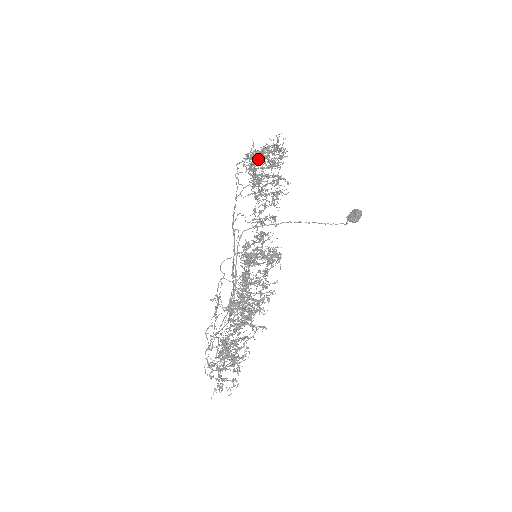
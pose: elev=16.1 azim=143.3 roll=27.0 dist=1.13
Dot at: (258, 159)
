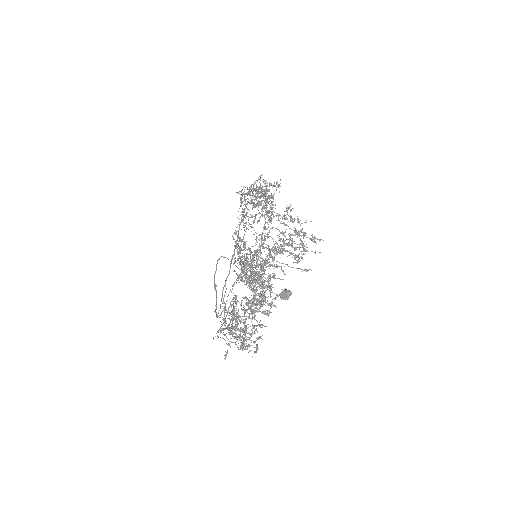
Dot at: (257, 190)
